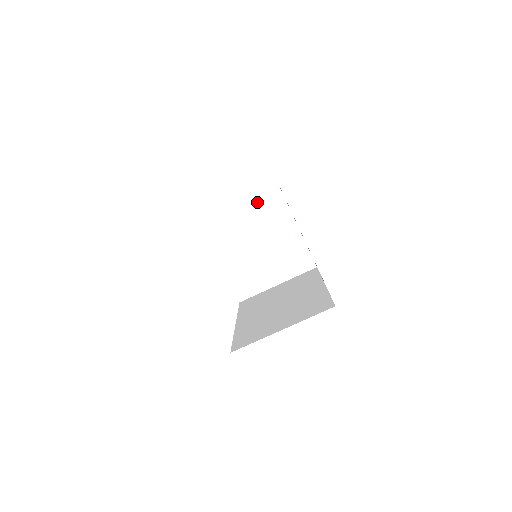
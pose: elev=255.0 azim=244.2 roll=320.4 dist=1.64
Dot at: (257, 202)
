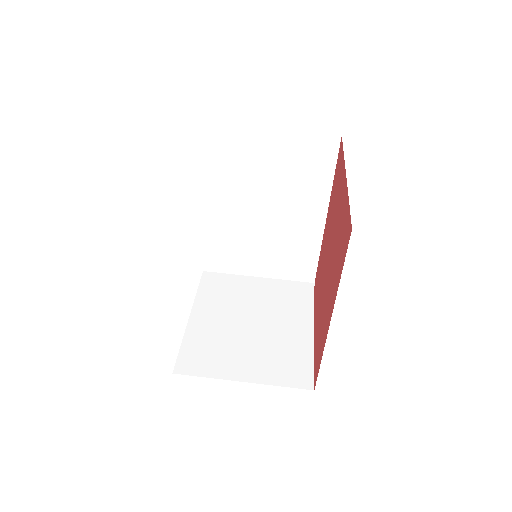
Dot at: (280, 290)
